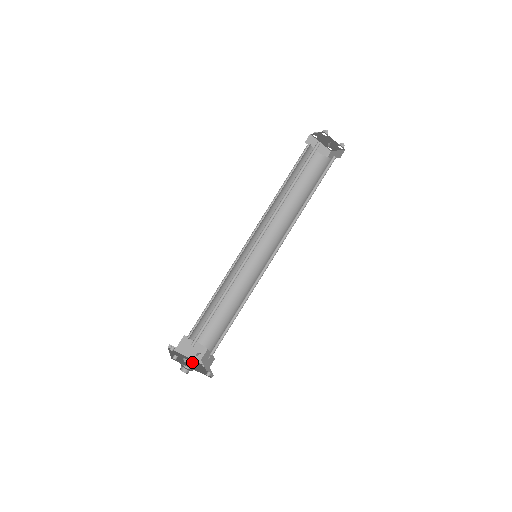
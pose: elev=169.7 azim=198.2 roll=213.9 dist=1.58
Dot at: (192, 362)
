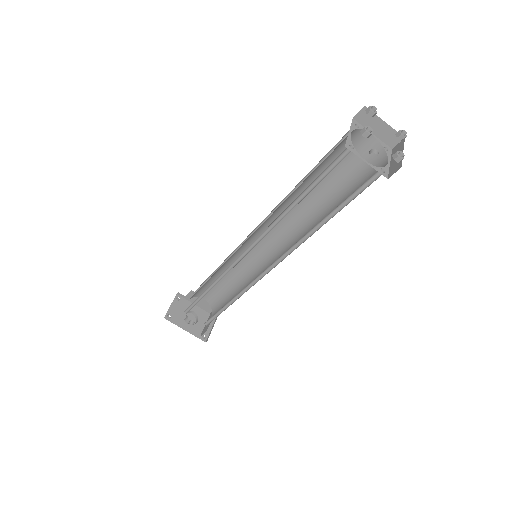
Dot at: (194, 317)
